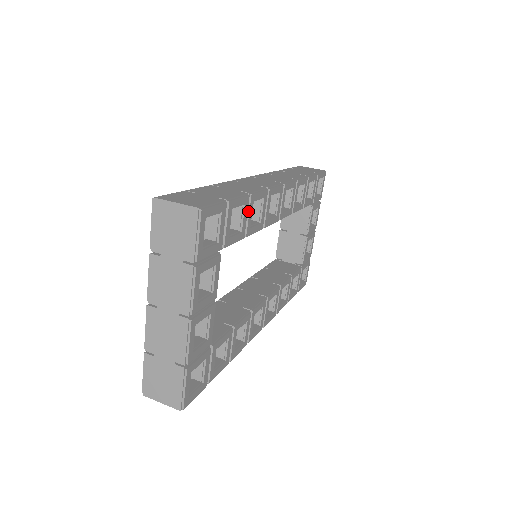
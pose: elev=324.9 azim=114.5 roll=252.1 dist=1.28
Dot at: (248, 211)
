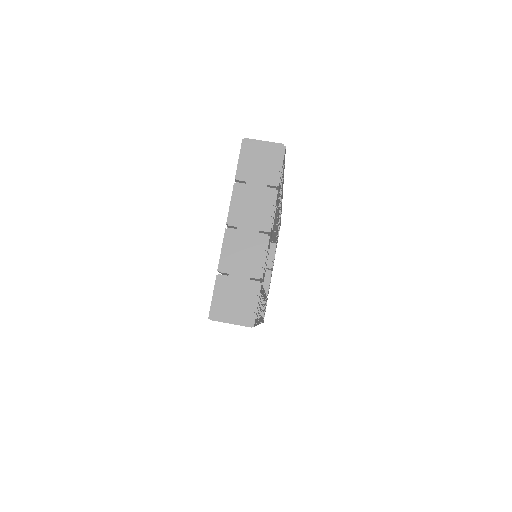
Dot at: occluded
